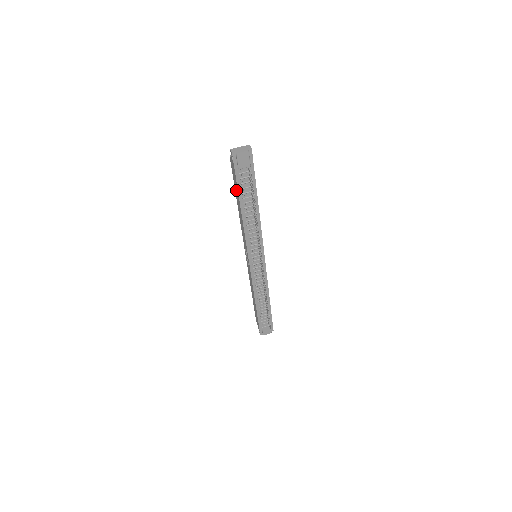
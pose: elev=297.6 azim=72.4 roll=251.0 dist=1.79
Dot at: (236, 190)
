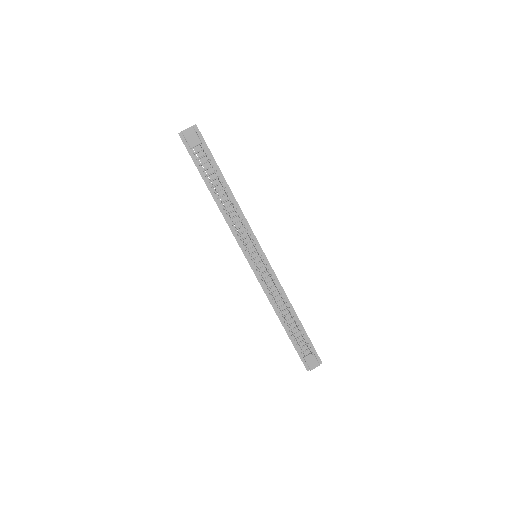
Dot at: occluded
